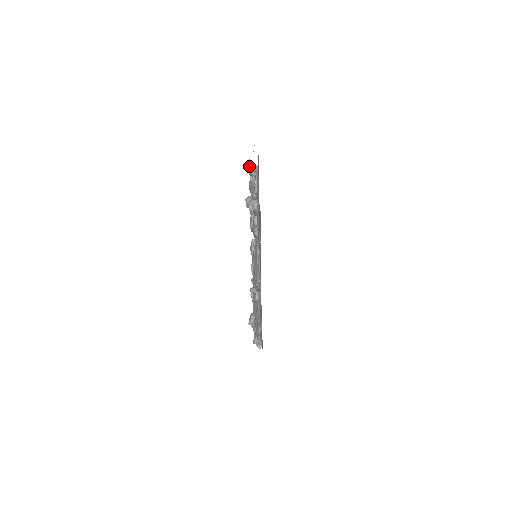
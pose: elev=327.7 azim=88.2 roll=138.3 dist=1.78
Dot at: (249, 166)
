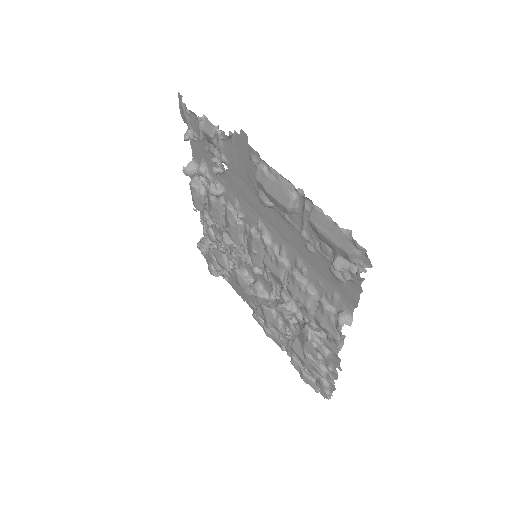
Dot at: (186, 109)
